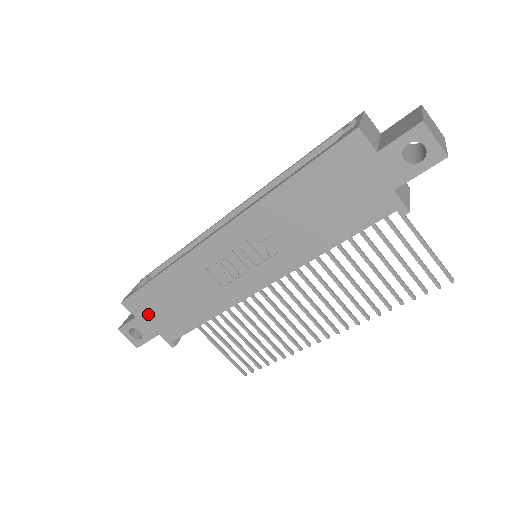
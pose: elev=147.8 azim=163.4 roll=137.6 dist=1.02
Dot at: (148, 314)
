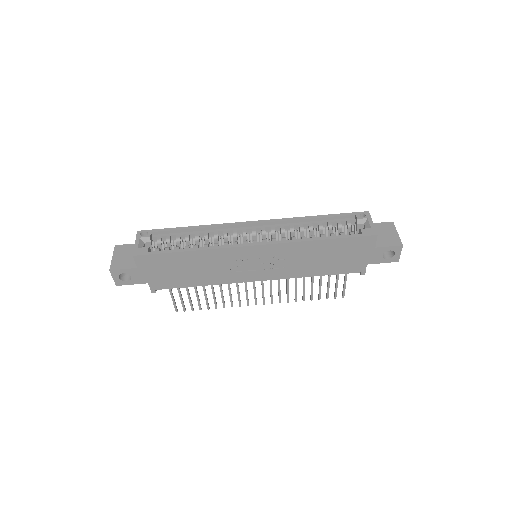
Dot at: (152, 269)
